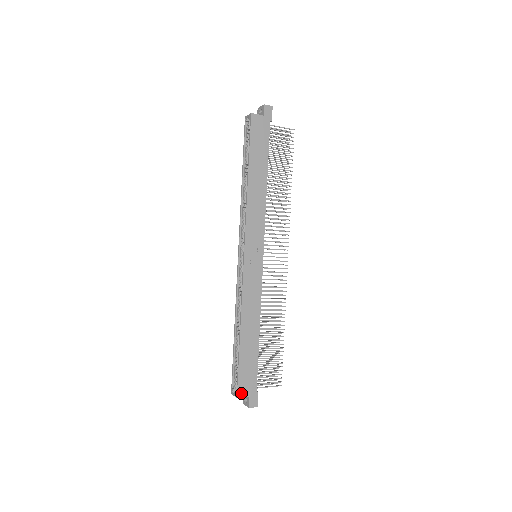
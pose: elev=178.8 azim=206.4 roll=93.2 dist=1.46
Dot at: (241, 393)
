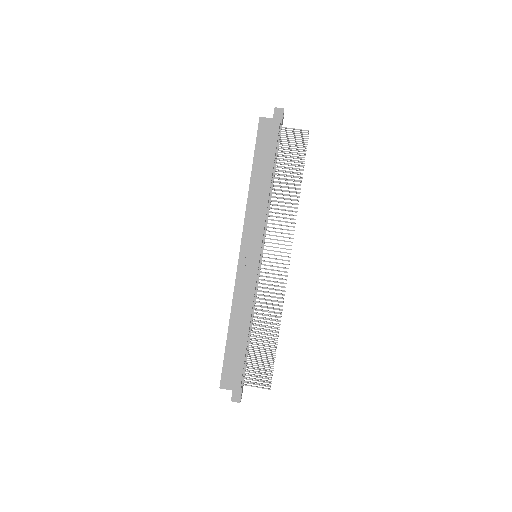
Dot at: (224, 385)
